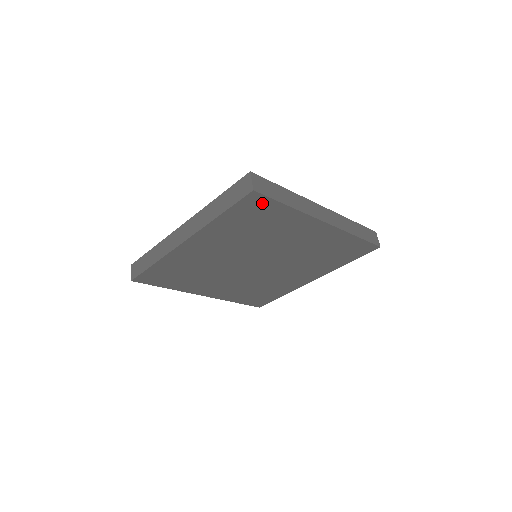
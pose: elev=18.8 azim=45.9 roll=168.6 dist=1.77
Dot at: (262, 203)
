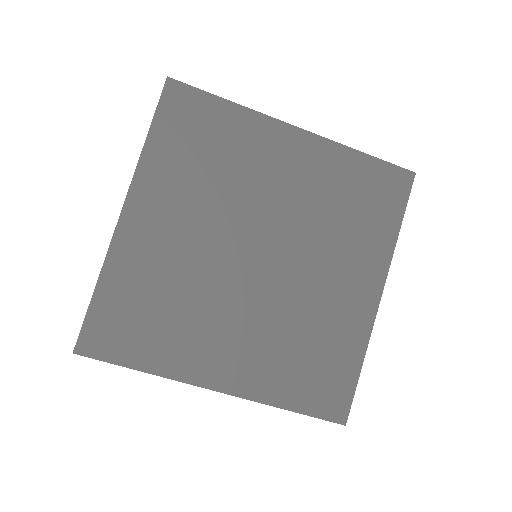
Dot at: (190, 100)
